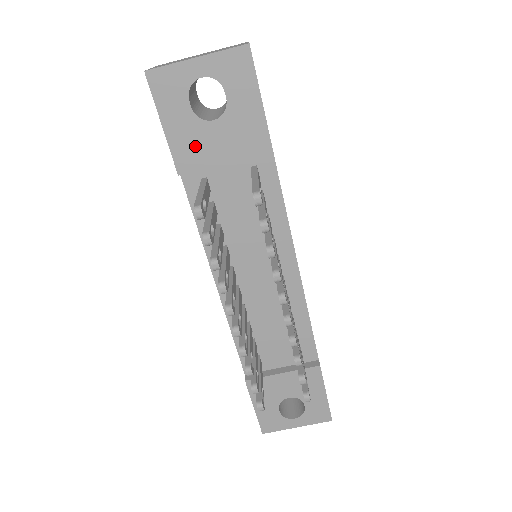
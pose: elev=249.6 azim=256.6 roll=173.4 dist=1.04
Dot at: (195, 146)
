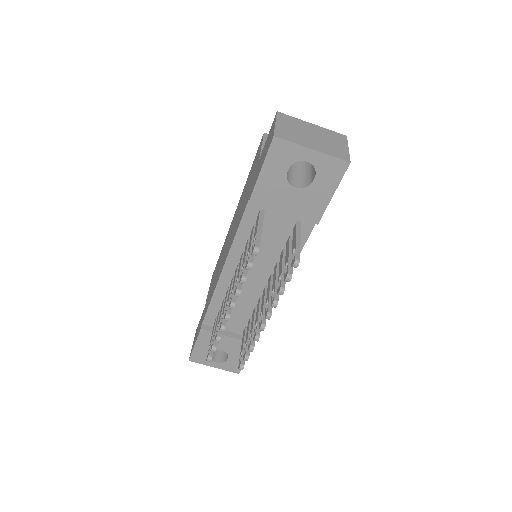
Dot at: (272, 194)
